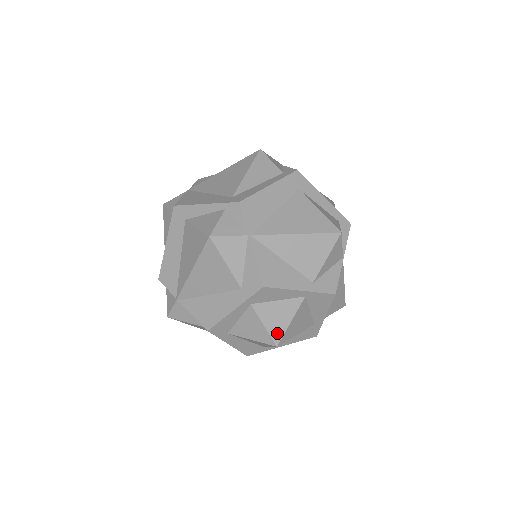
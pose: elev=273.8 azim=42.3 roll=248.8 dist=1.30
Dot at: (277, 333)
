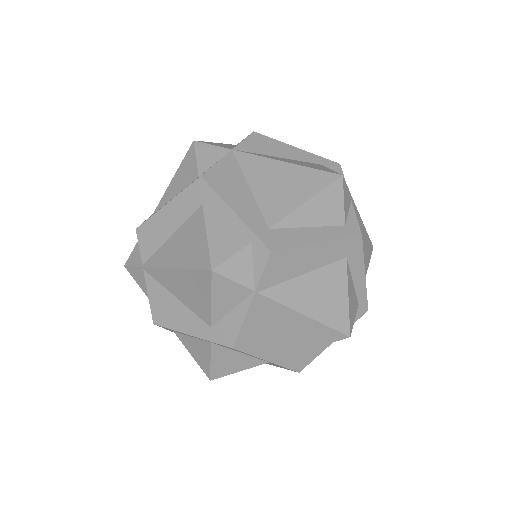
Dot at: (219, 372)
